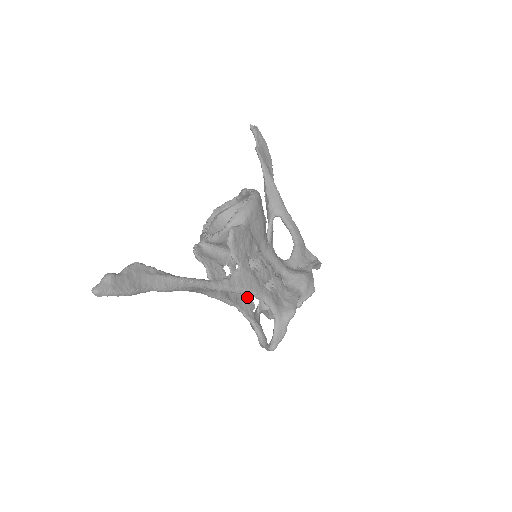
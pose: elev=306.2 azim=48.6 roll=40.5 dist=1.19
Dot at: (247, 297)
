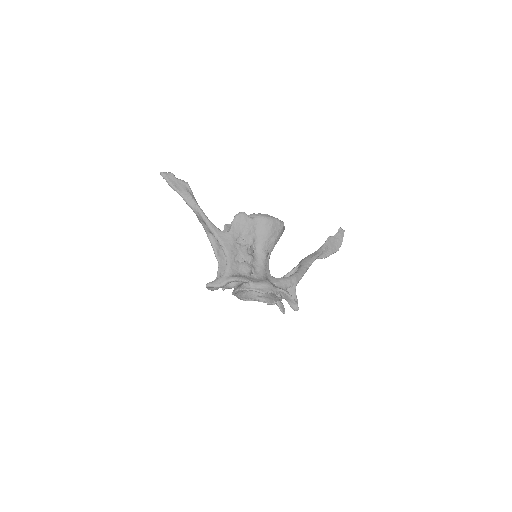
Dot at: occluded
